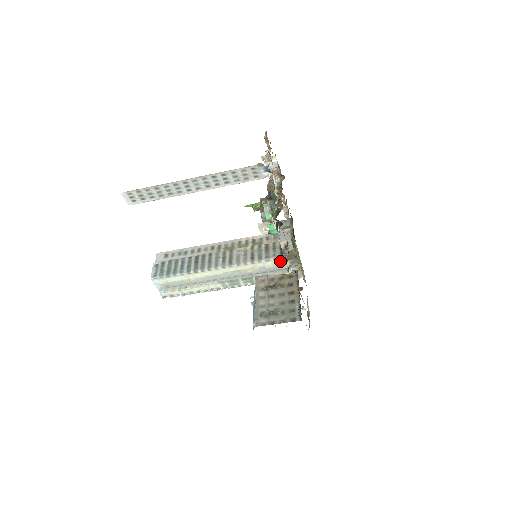
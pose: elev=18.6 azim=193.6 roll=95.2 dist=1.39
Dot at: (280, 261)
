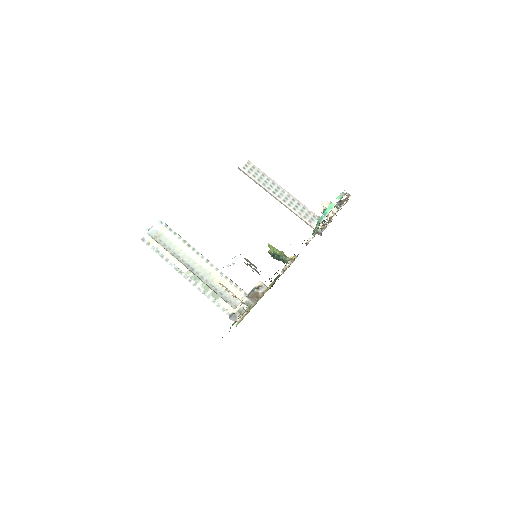
Dot at: (241, 295)
